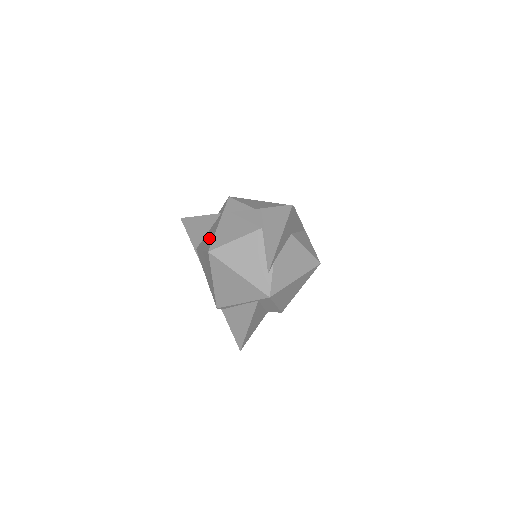
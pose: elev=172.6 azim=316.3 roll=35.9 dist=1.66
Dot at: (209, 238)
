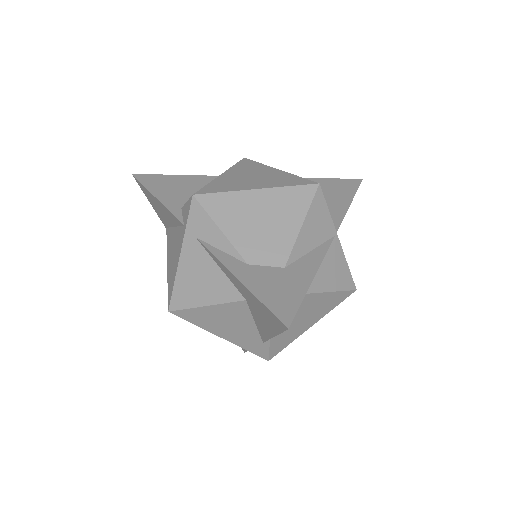
Dot at: (171, 263)
